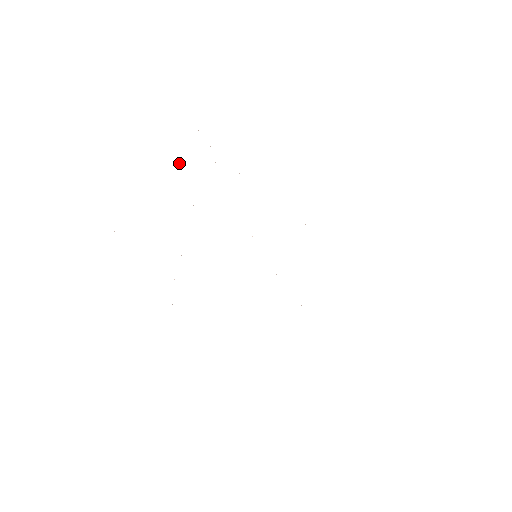
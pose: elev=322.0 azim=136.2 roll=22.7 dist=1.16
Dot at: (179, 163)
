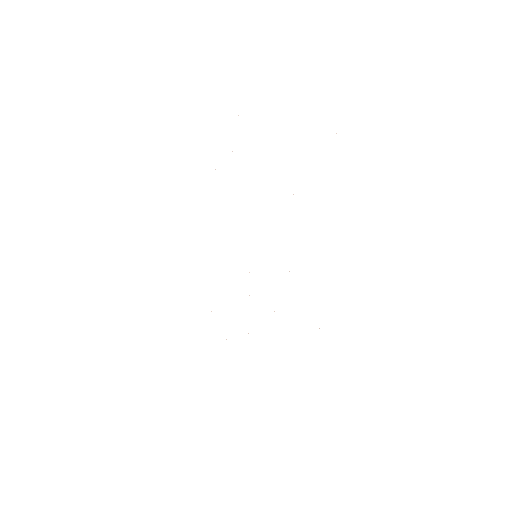
Dot at: occluded
